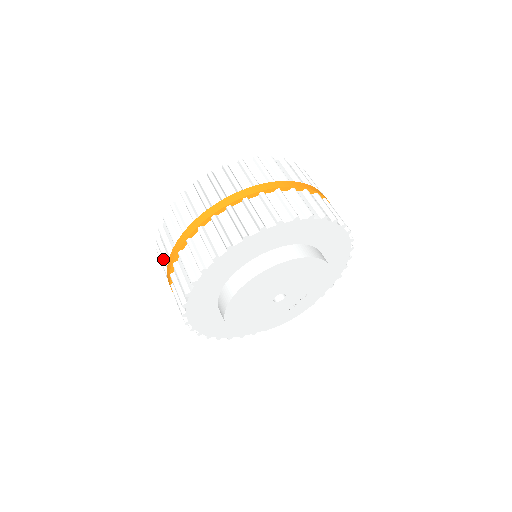
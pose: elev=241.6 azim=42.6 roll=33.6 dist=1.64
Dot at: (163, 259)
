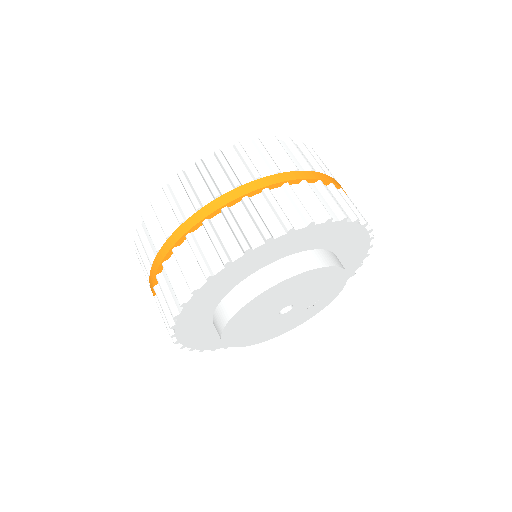
Dot at: occluded
